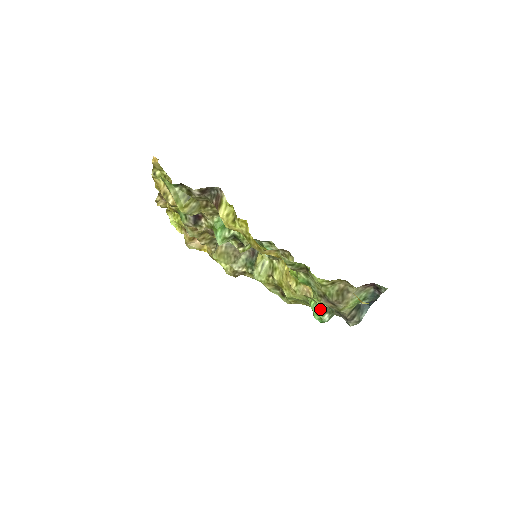
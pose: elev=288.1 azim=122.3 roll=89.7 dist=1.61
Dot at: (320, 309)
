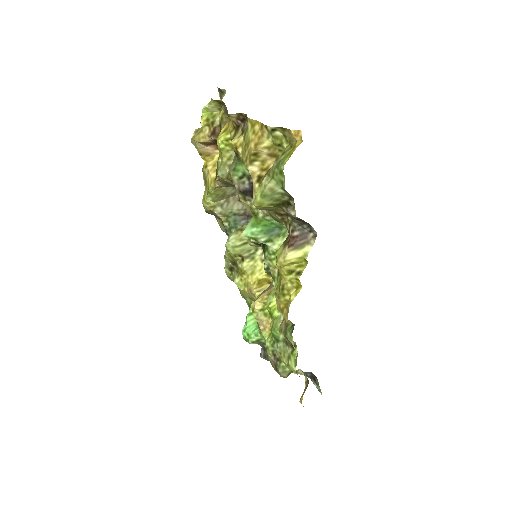
Dot at: (256, 339)
